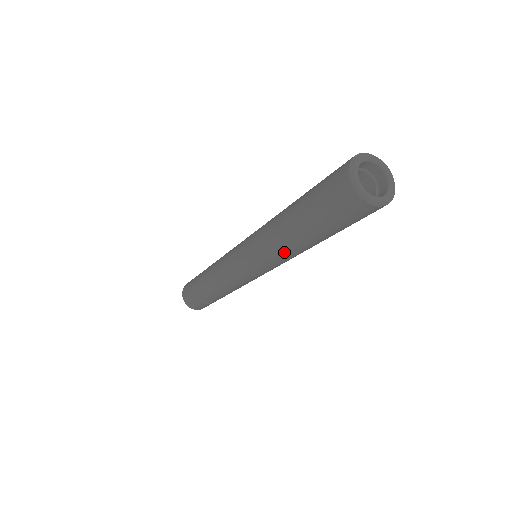
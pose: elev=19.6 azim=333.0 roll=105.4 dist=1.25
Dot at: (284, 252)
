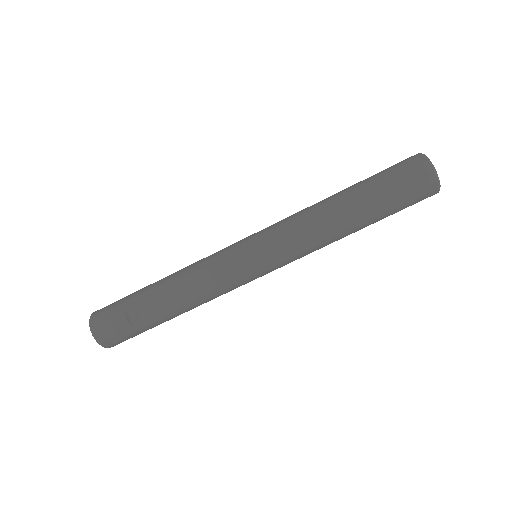
Dot at: (320, 226)
